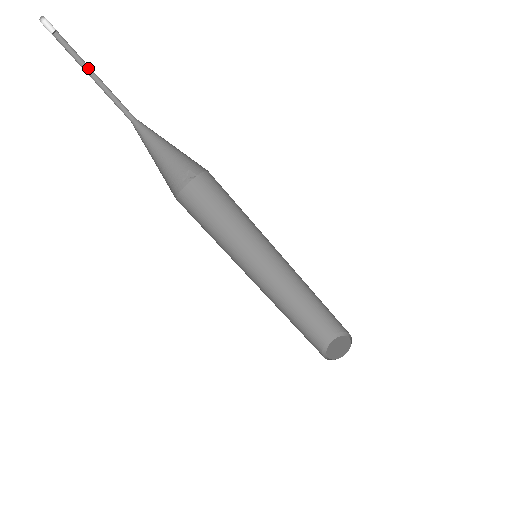
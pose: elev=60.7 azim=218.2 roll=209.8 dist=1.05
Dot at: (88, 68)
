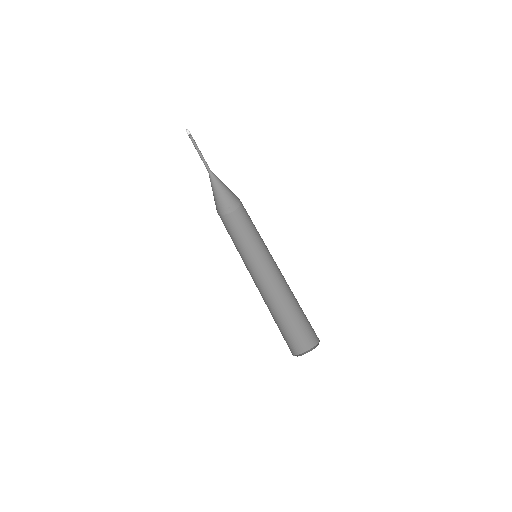
Dot at: (198, 150)
